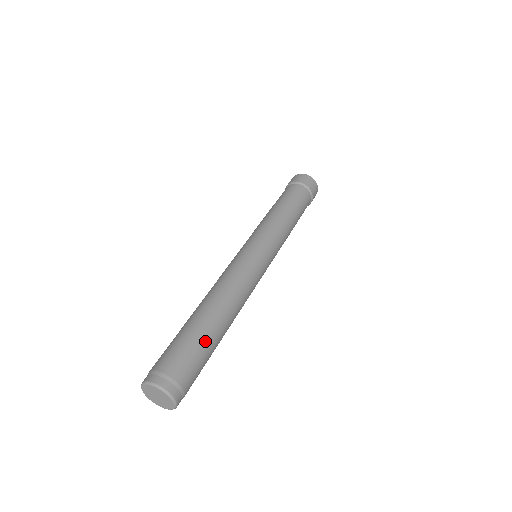
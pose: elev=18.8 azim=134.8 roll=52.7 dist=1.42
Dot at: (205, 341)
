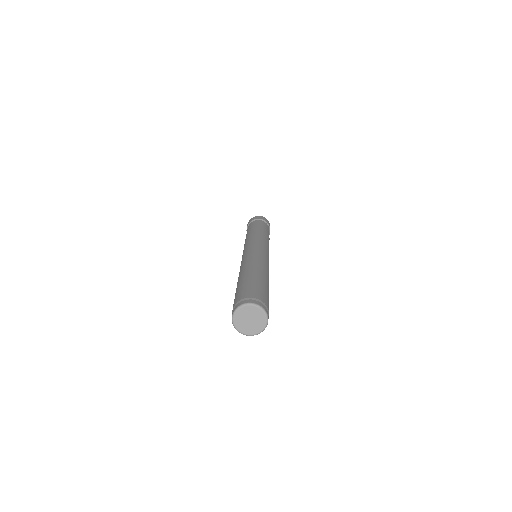
Dot at: (266, 287)
